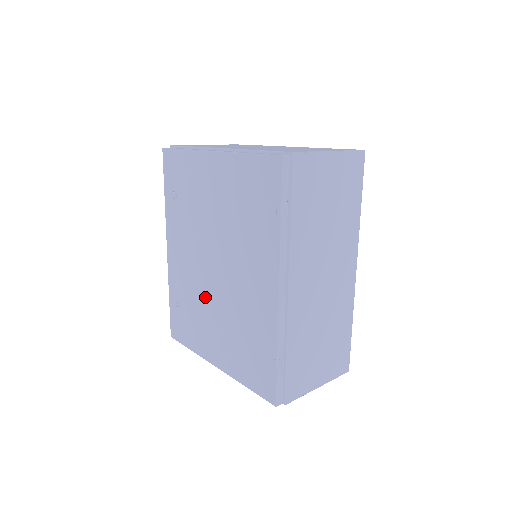
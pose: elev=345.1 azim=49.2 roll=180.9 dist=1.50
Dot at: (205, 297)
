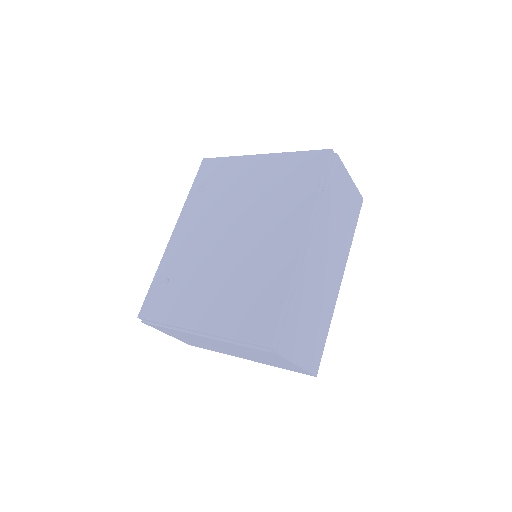
Dot at: (208, 265)
